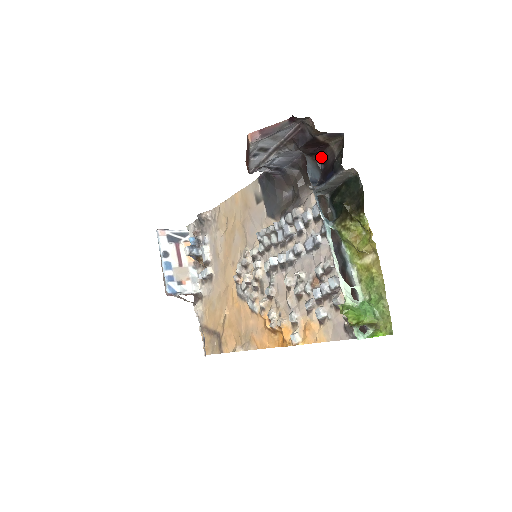
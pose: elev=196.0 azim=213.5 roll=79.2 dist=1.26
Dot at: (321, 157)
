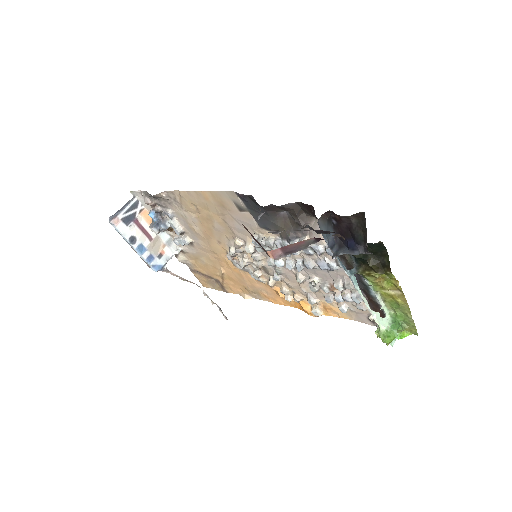
Dot at: (330, 212)
